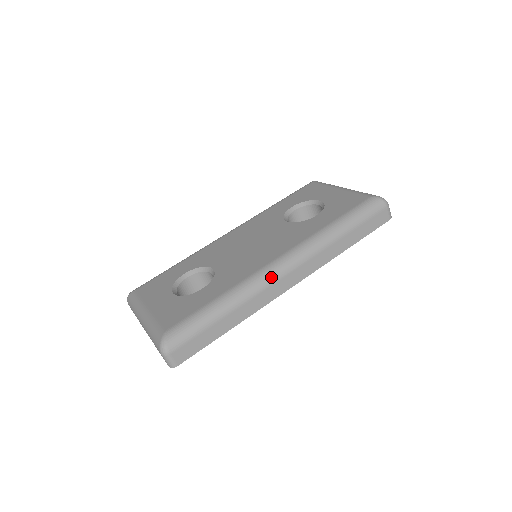
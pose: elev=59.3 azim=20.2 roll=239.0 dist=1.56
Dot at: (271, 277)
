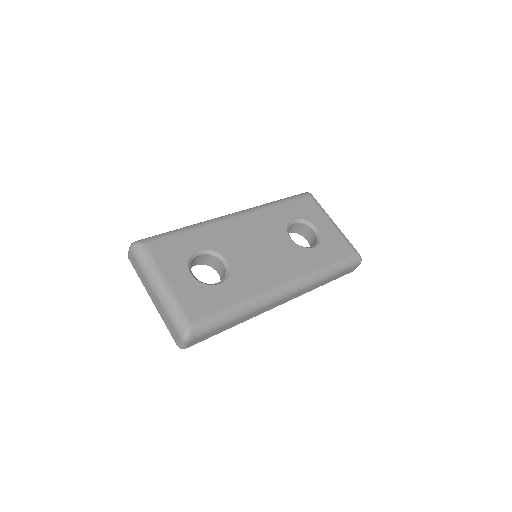
Dot at: (276, 299)
